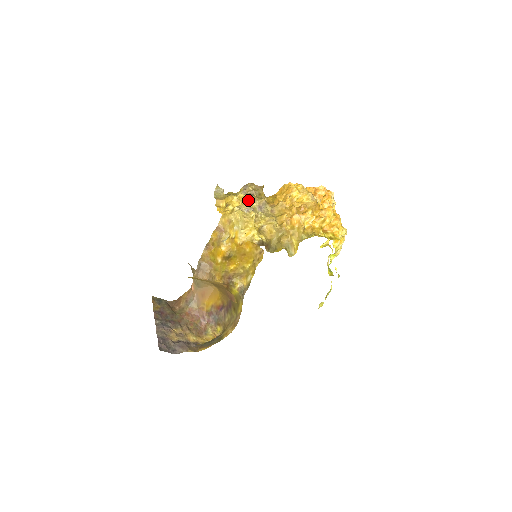
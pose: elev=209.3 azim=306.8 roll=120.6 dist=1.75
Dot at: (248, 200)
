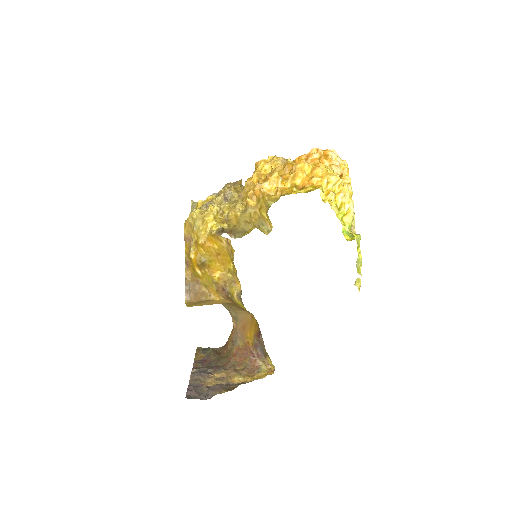
Dot at: occluded
